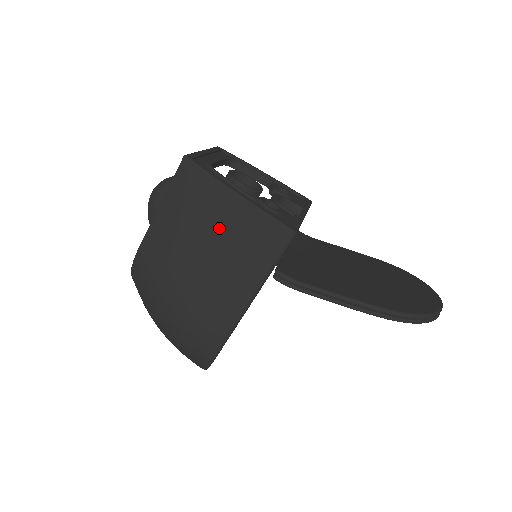
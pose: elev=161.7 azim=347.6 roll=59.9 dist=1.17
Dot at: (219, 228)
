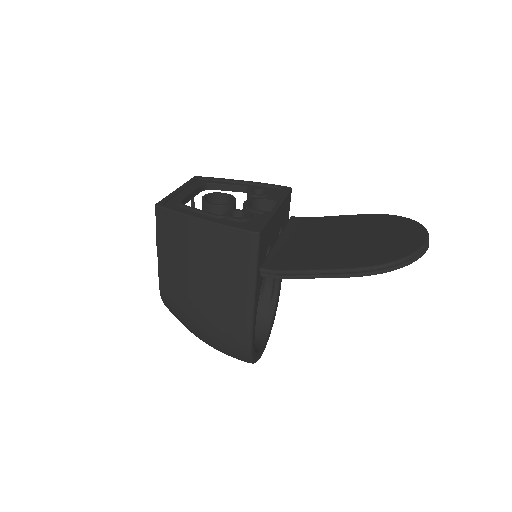
Dot at: (203, 251)
